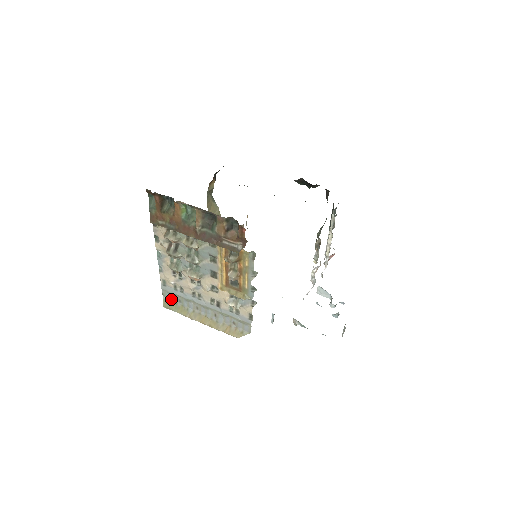
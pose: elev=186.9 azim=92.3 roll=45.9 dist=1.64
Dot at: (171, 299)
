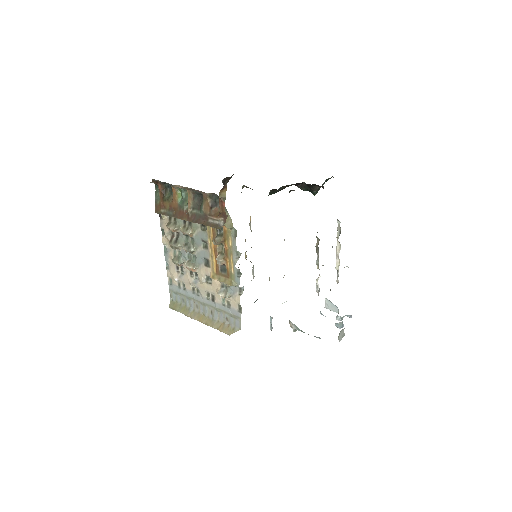
Dot at: (177, 300)
